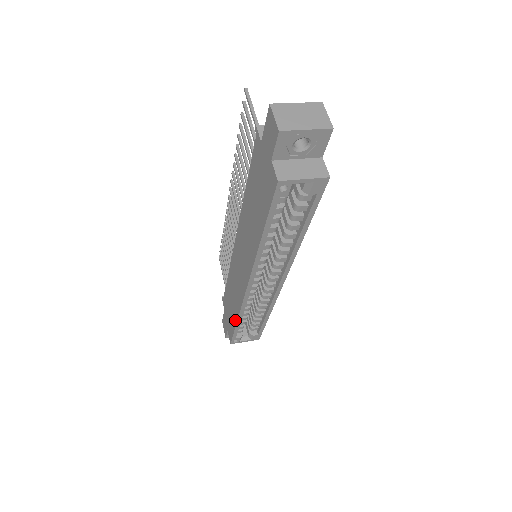
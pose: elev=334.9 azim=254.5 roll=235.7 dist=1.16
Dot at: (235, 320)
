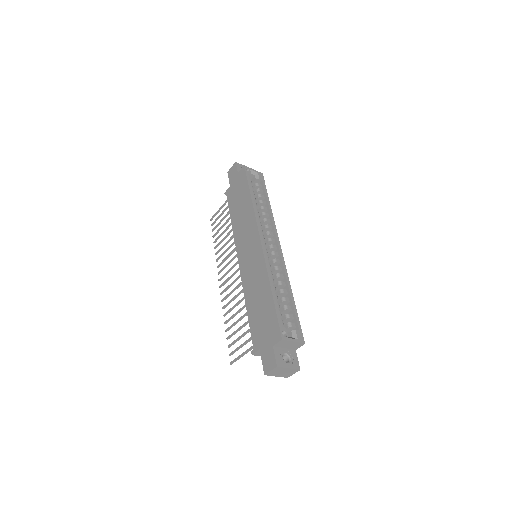
Dot at: (269, 295)
